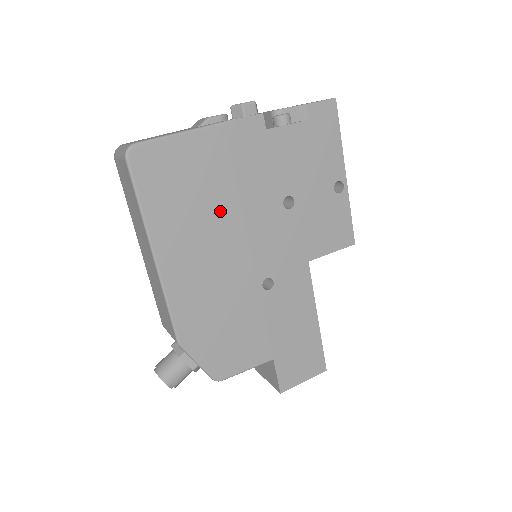
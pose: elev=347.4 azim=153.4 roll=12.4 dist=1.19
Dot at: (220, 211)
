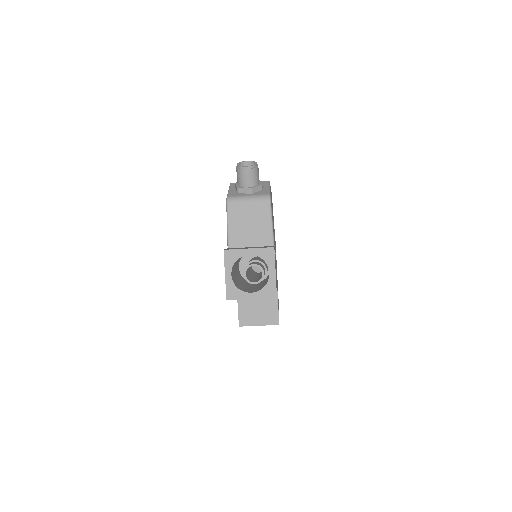
Dot at: occluded
